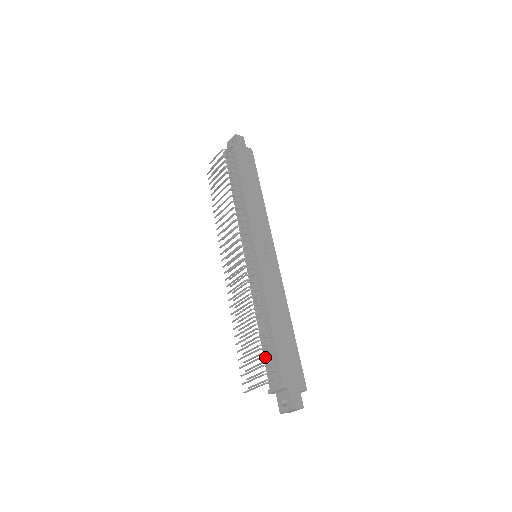
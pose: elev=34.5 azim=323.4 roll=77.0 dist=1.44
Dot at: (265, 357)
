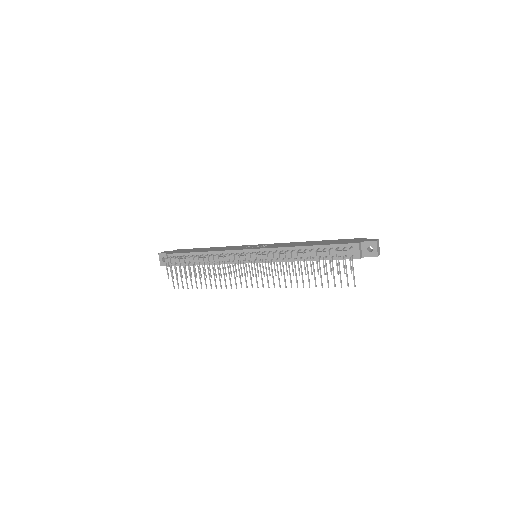
Dot at: (333, 257)
